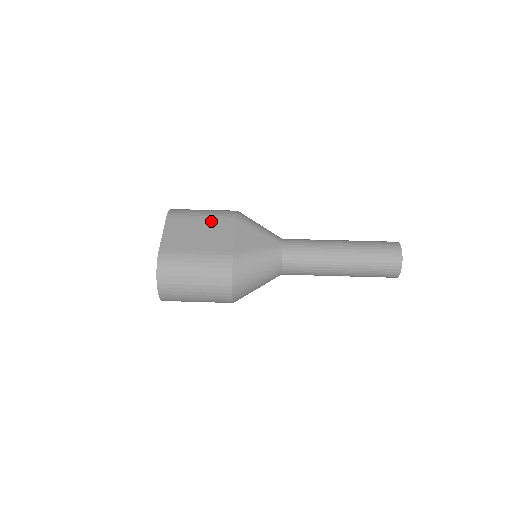
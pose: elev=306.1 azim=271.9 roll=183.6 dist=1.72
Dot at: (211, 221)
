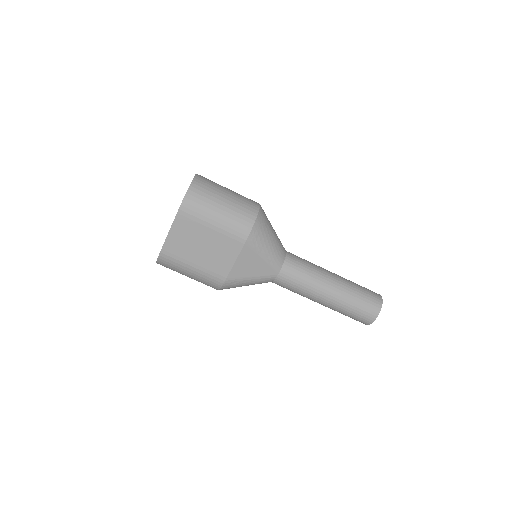
Dot at: (220, 236)
